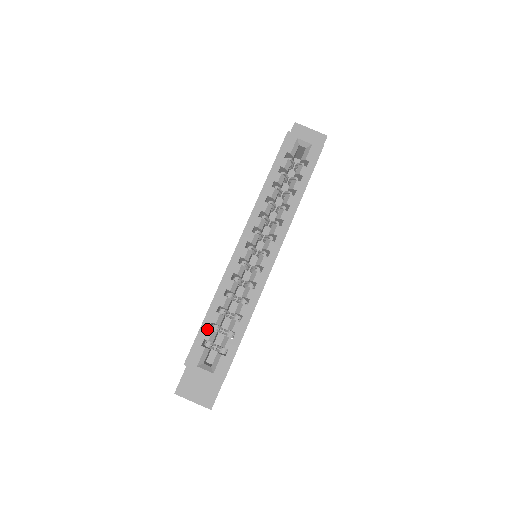
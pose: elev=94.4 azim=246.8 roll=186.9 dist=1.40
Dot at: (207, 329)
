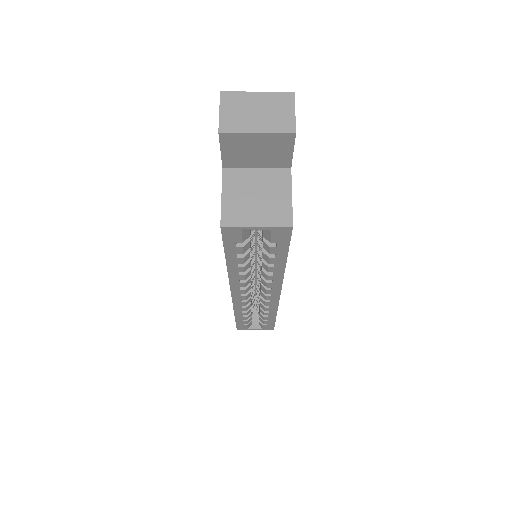
Dot at: (242, 322)
